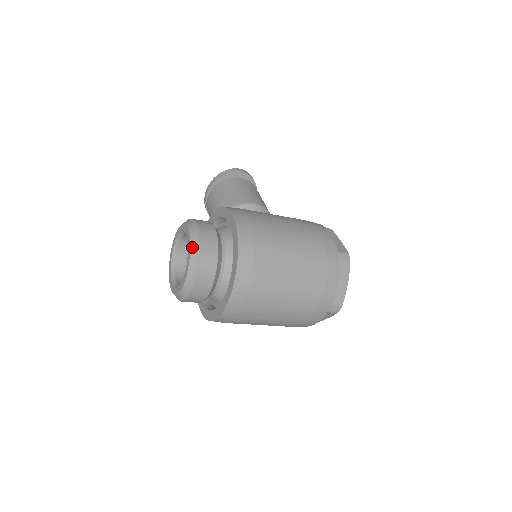
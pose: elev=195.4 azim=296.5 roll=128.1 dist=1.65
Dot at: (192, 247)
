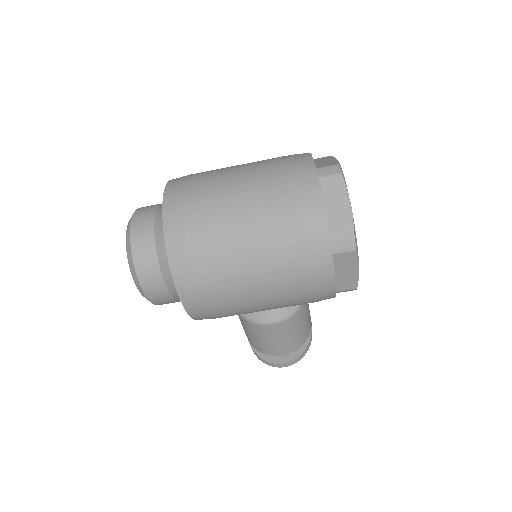
Dot at: occluded
